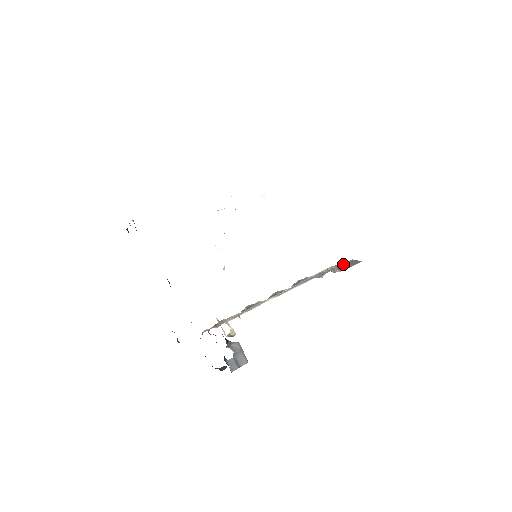
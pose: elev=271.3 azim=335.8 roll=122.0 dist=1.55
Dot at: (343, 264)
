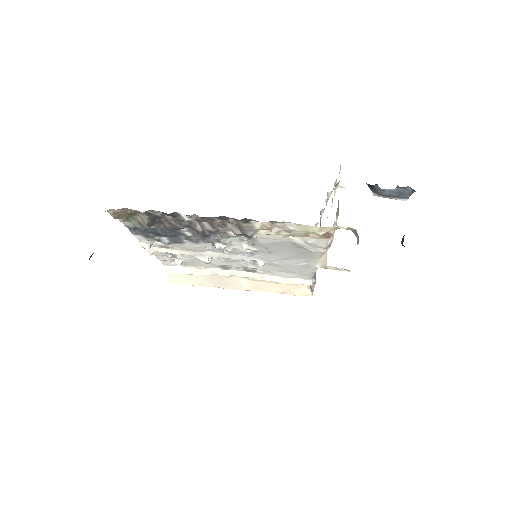
Dot at: occluded
